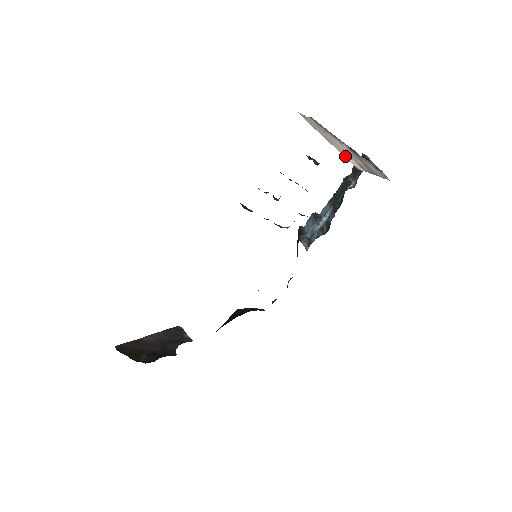
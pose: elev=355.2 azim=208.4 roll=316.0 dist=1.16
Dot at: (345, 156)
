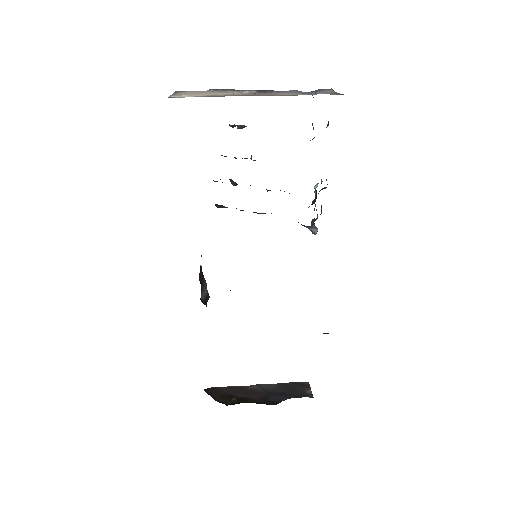
Dot at: (175, 96)
